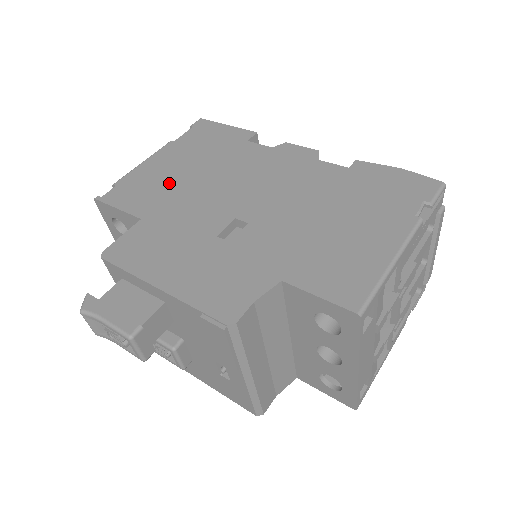
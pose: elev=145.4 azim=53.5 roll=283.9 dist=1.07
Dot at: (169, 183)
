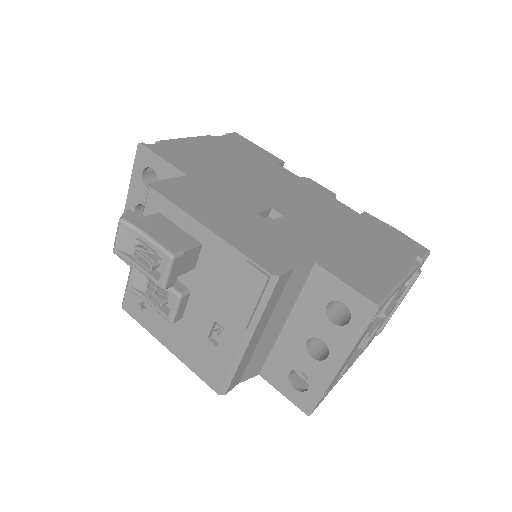
Dot at: (211, 162)
